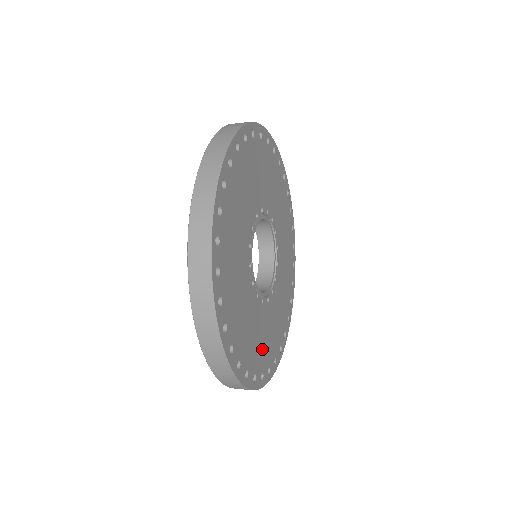
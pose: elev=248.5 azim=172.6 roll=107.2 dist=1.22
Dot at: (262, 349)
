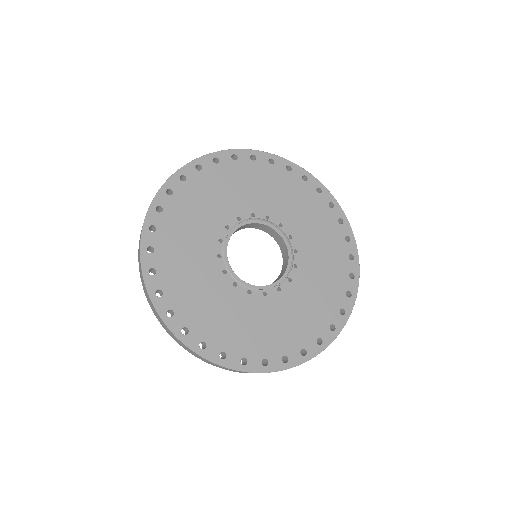
Dot at: (215, 322)
